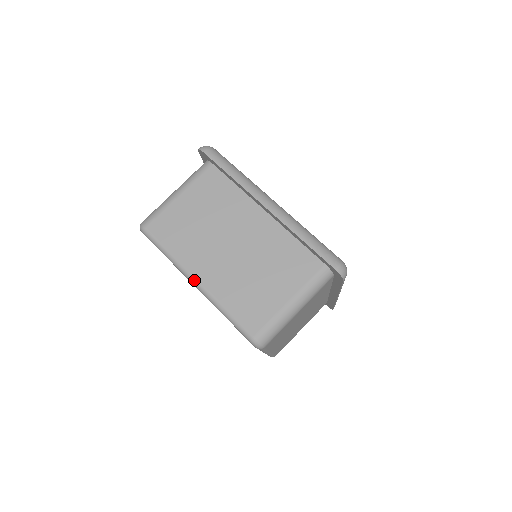
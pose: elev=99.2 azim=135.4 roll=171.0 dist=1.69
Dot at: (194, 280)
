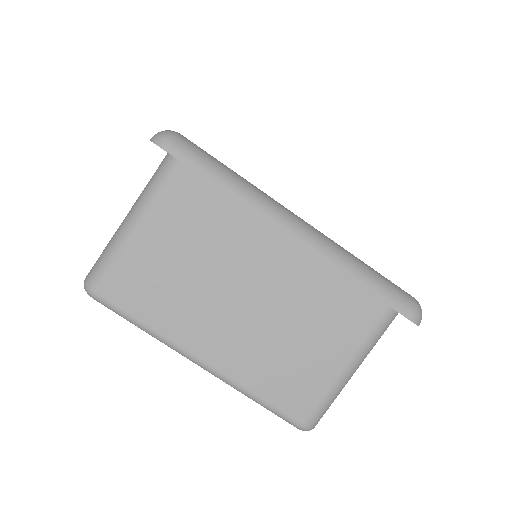
Dot at: (198, 362)
